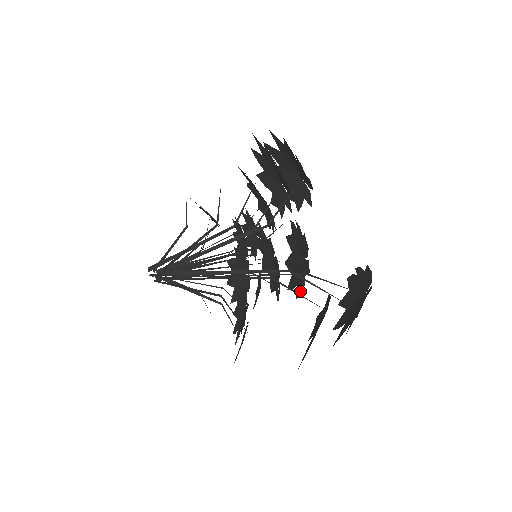
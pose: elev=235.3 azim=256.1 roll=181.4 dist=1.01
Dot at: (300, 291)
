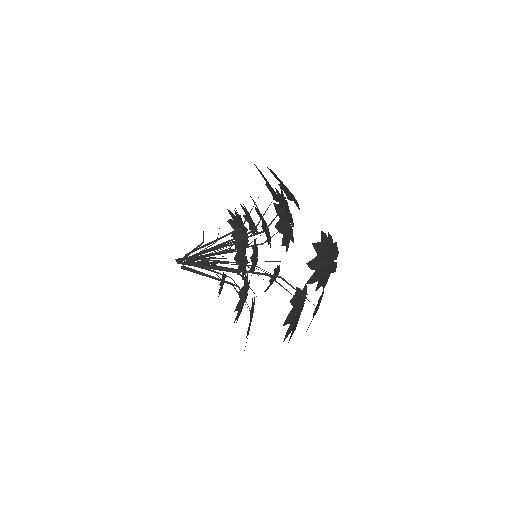
Dot at: (285, 245)
